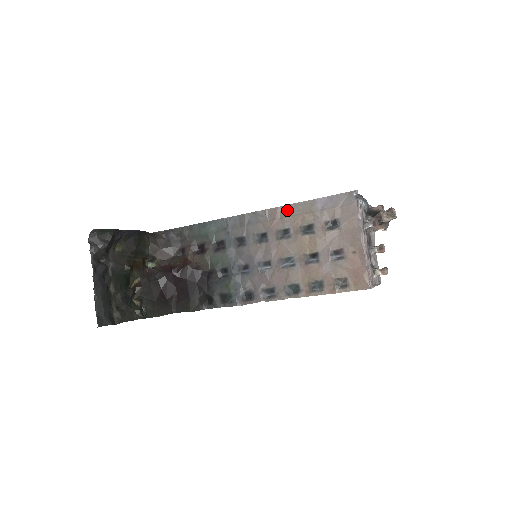
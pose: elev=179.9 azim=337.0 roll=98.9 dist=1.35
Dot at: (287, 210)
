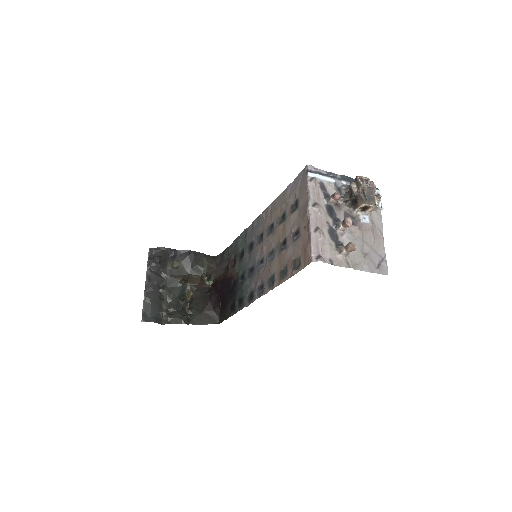
Dot at: (273, 206)
